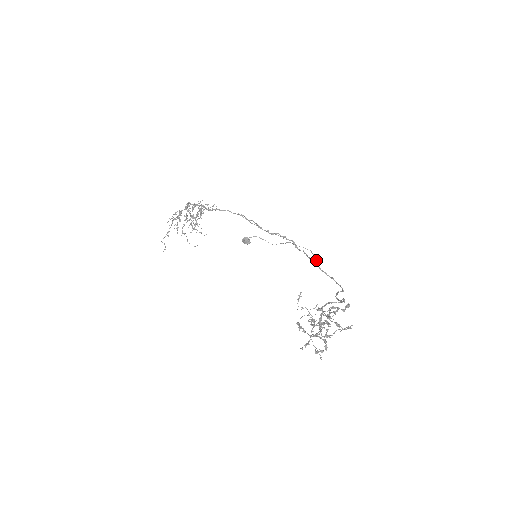
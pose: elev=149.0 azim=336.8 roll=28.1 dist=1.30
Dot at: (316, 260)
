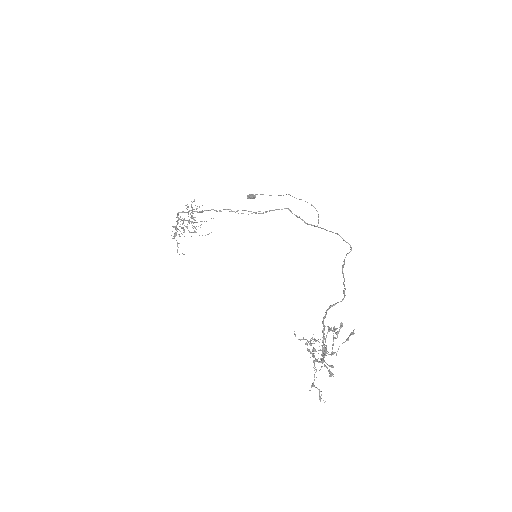
Dot at: (318, 216)
